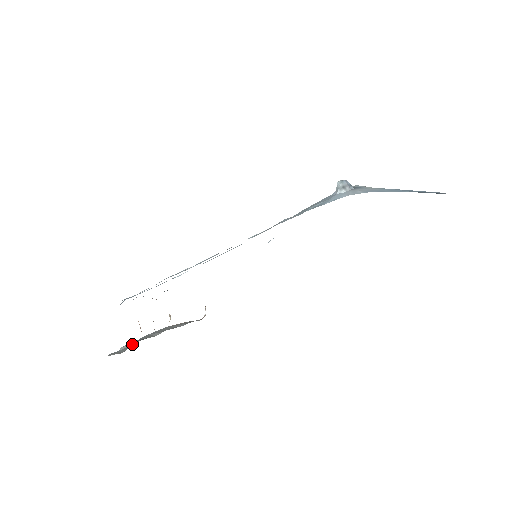
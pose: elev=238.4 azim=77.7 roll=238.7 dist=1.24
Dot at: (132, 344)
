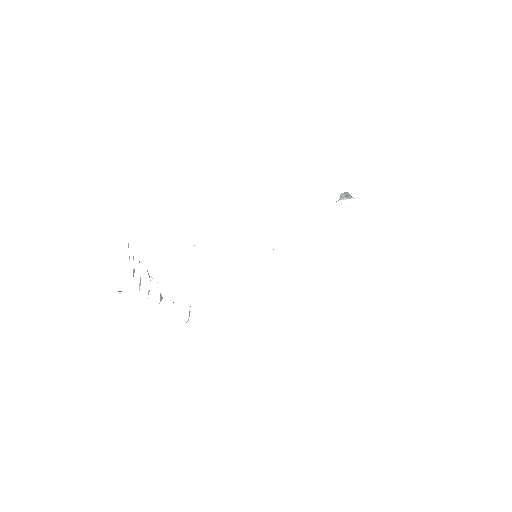
Dot at: occluded
